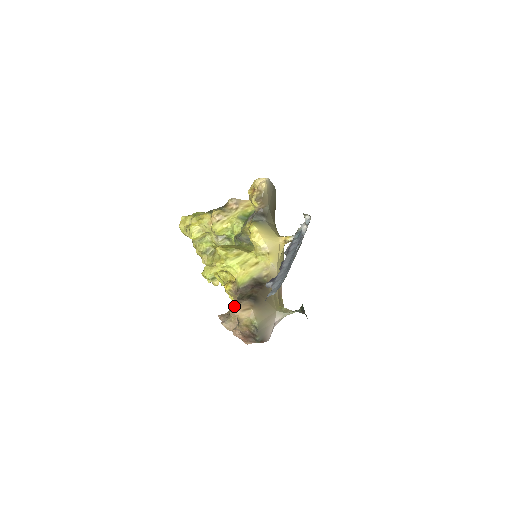
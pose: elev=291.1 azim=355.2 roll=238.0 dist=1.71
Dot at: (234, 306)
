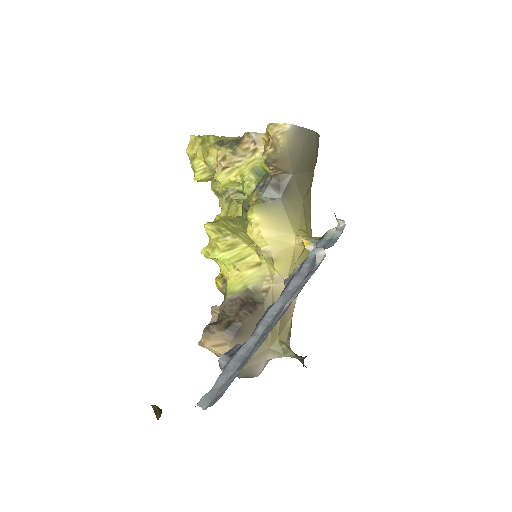
Dot at: (203, 335)
